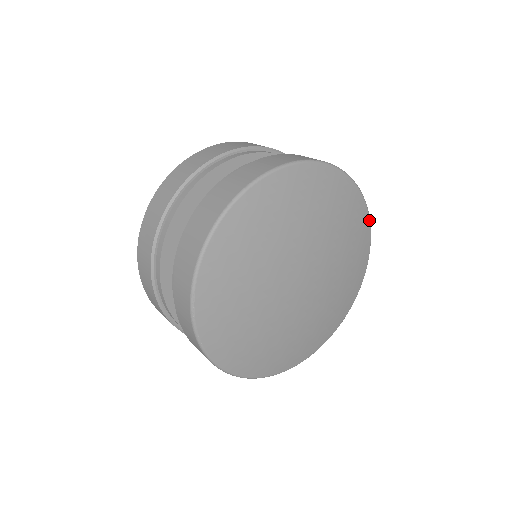
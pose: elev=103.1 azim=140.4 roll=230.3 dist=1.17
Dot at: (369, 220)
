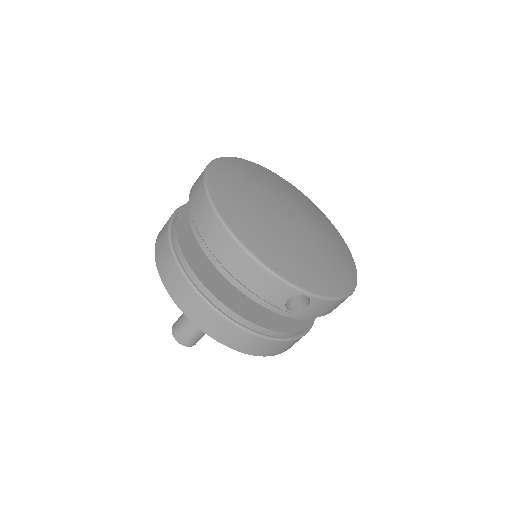
Dot at: (290, 184)
